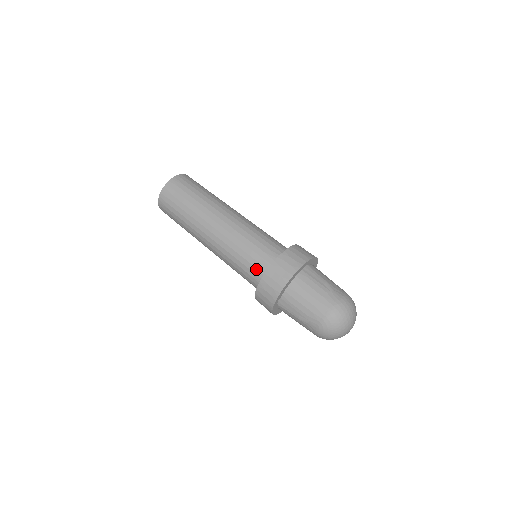
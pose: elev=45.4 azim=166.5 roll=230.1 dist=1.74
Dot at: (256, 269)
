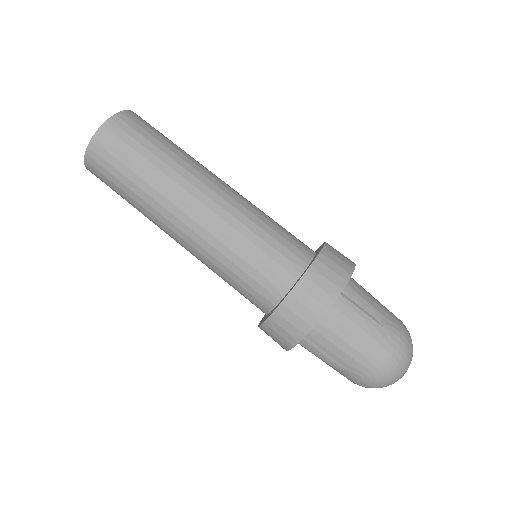
Dot at: (263, 289)
